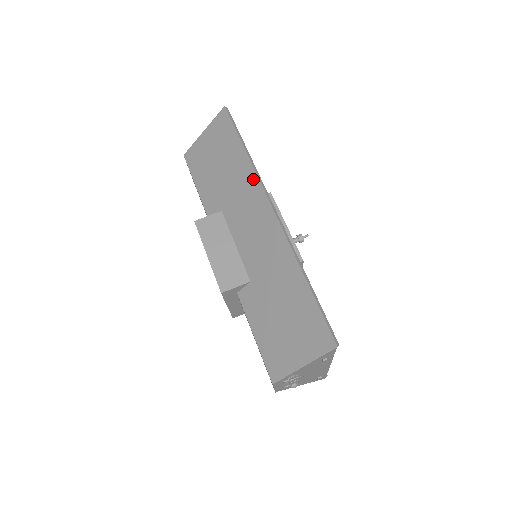
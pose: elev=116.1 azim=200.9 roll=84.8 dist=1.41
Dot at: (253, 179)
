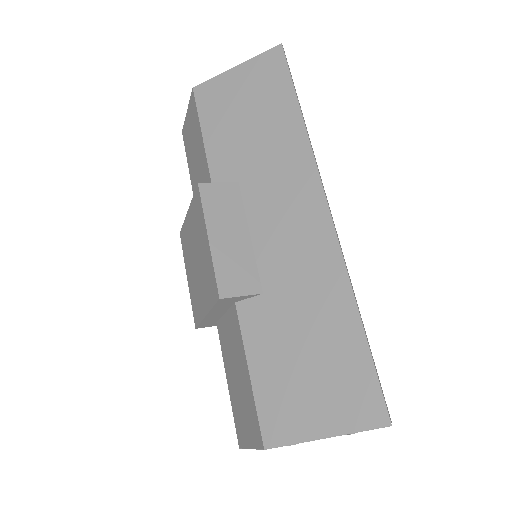
Dot at: (304, 154)
